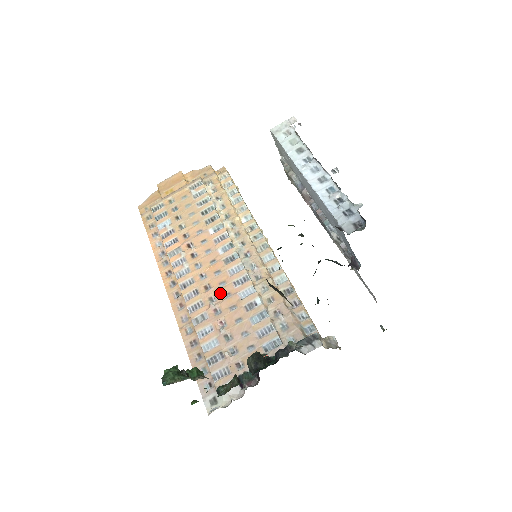
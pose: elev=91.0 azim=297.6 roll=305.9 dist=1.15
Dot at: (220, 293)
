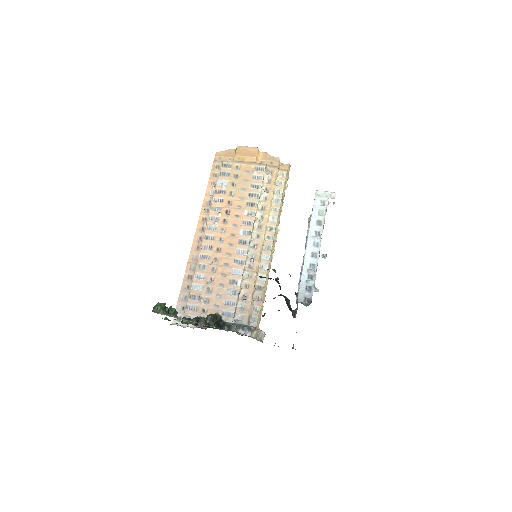
Dot at: (223, 260)
